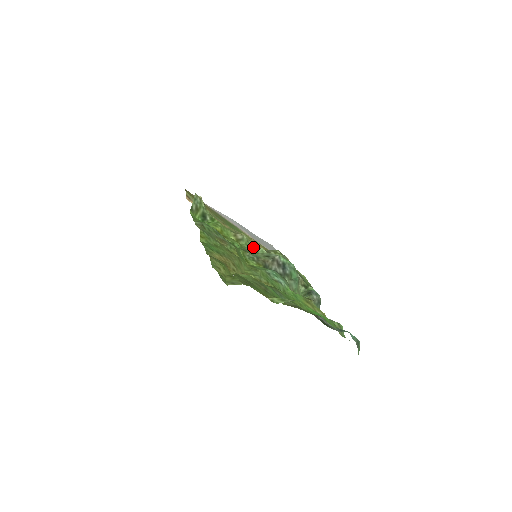
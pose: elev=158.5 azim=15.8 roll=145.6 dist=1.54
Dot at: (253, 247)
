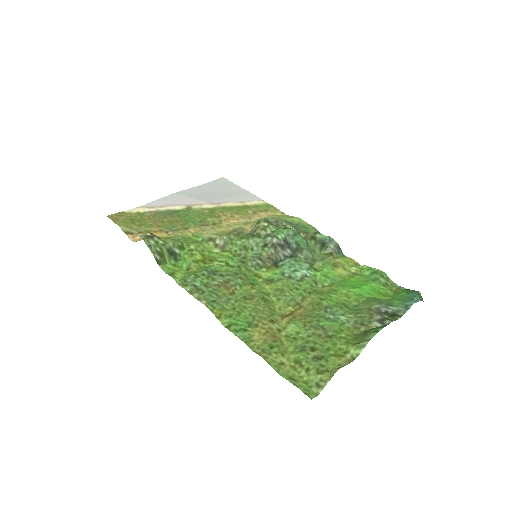
Dot at: (242, 243)
